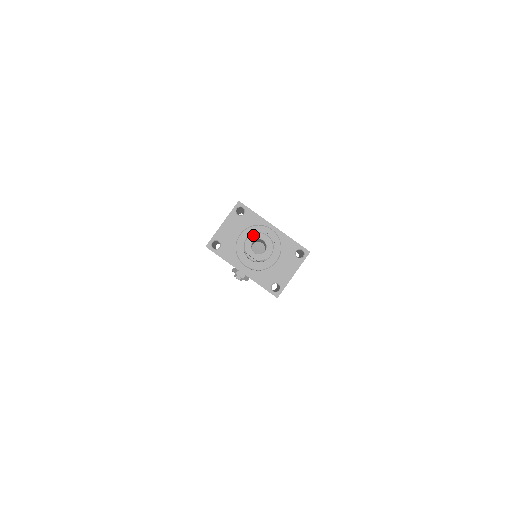
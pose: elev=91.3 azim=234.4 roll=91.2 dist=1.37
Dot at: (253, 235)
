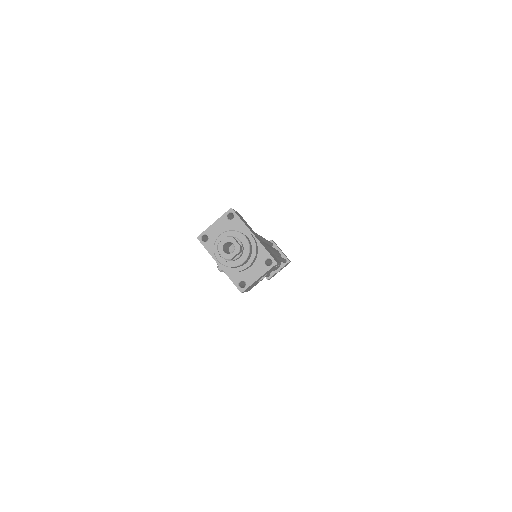
Dot at: (227, 238)
